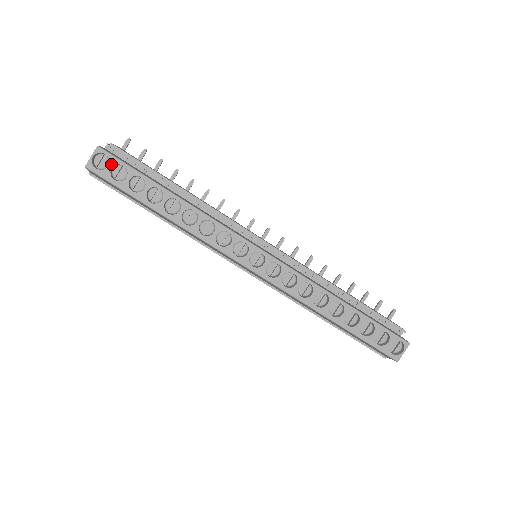
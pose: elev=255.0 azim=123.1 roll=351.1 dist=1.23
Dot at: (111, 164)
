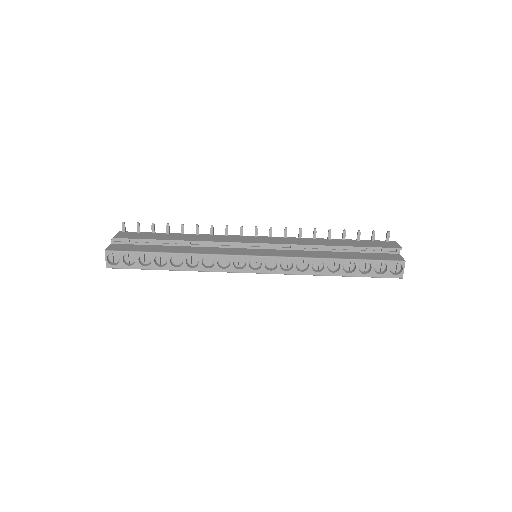
Dot at: (120, 257)
